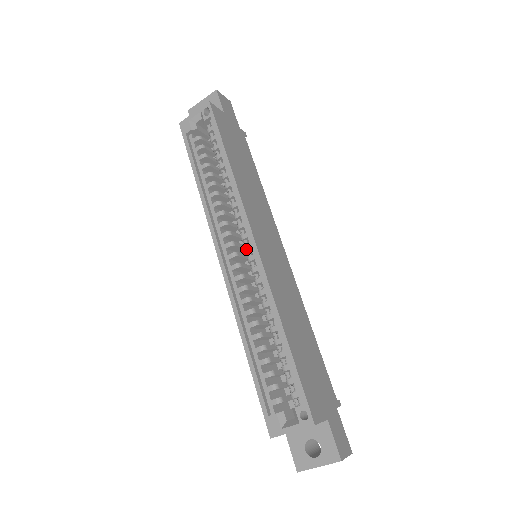
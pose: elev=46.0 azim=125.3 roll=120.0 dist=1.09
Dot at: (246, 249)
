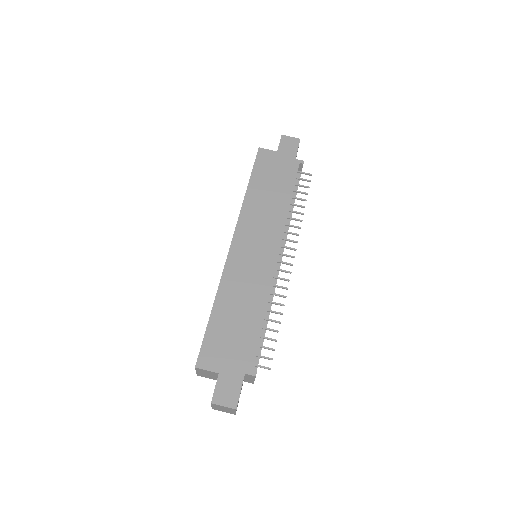
Dot at: occluded
